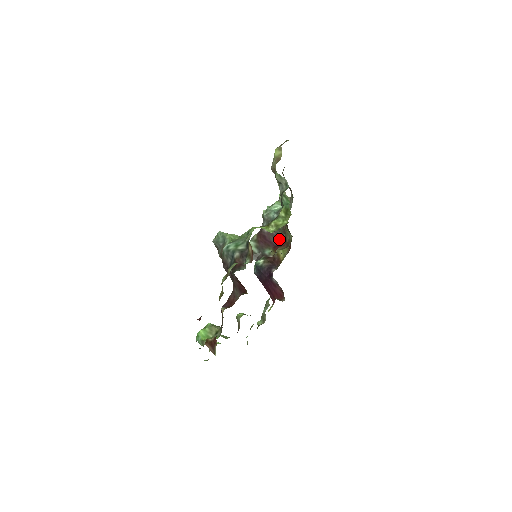
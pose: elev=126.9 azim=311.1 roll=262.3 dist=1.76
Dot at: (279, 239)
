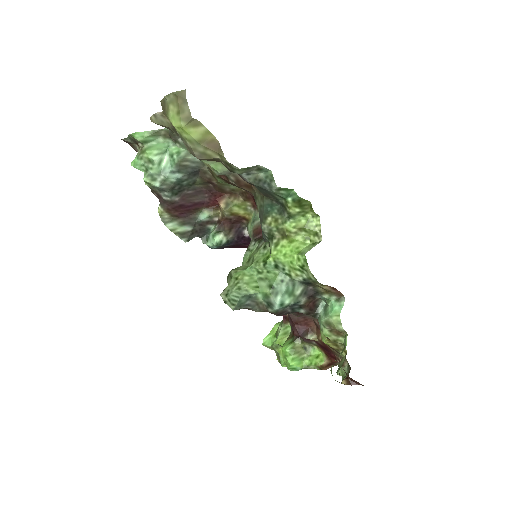
Dot at: (203, 193)
